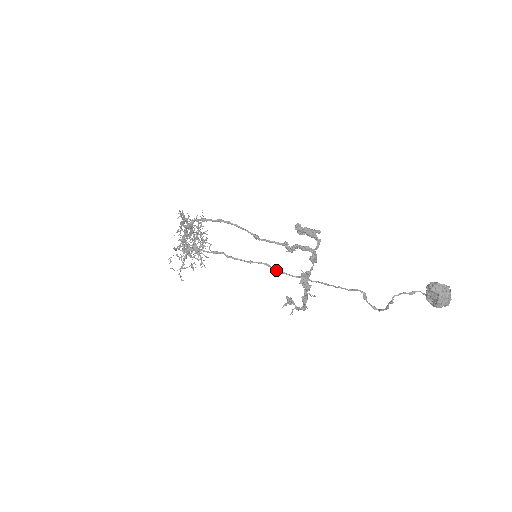
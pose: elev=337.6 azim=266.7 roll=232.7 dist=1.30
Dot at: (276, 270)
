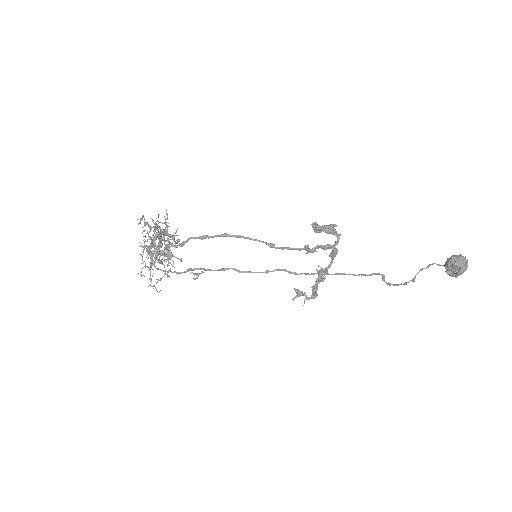
Dot at: (293, 272)
